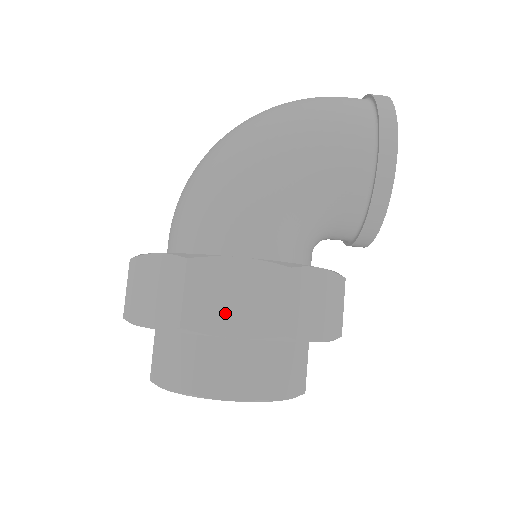
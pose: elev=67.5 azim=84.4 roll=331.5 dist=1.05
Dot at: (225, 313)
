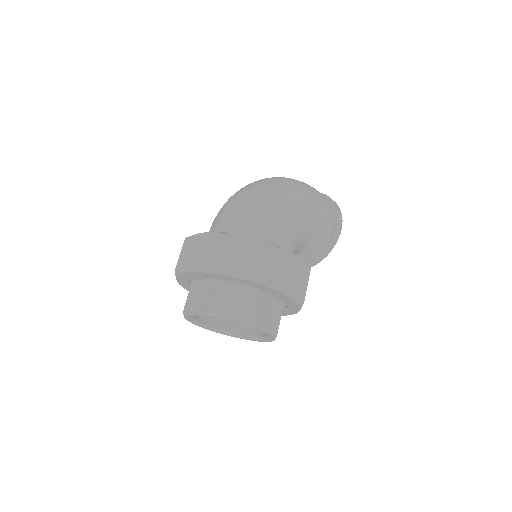
Dot at: (286, 281)
